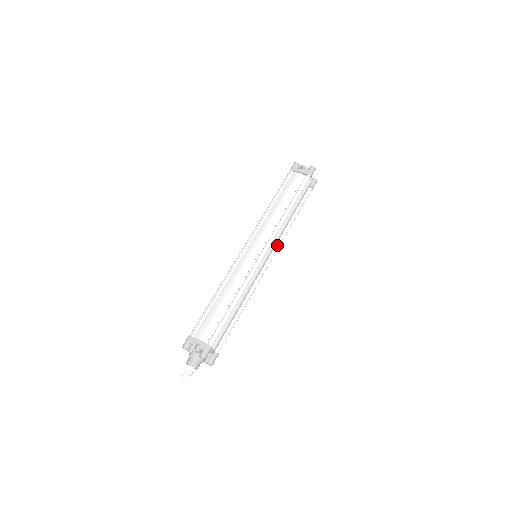
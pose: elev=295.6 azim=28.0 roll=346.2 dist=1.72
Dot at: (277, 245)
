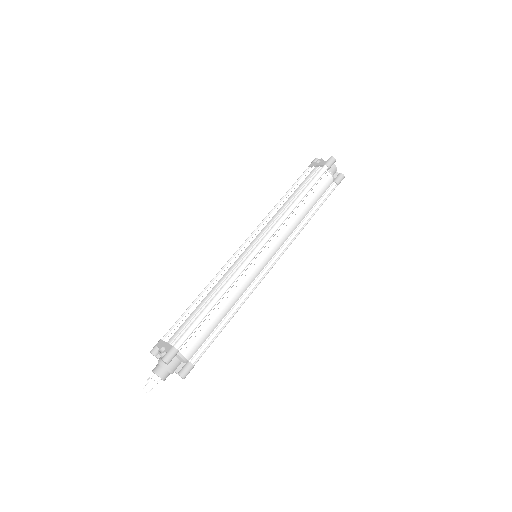
Dot at: (285, 244)
